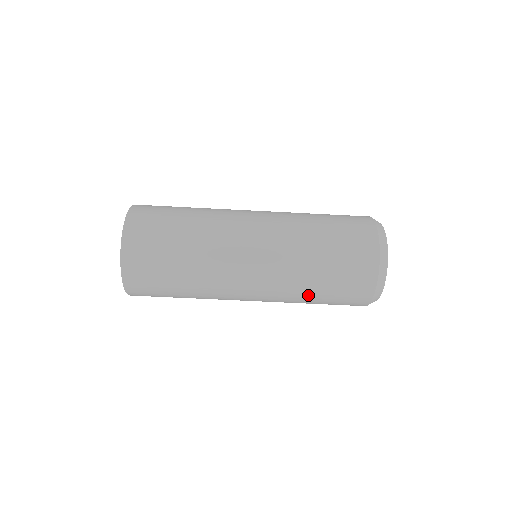
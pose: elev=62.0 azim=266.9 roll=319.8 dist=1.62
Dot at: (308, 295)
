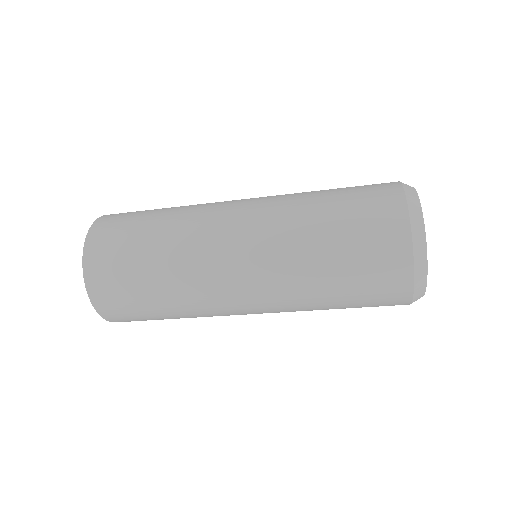
Dot at: occluded
